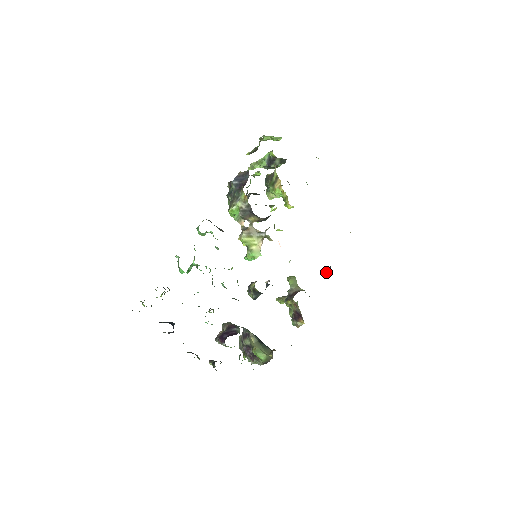
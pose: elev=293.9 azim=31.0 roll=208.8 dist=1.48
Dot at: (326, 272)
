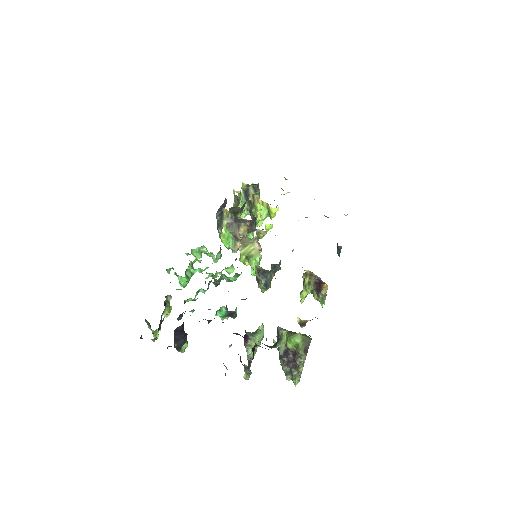
Dot at: (338, 255)
